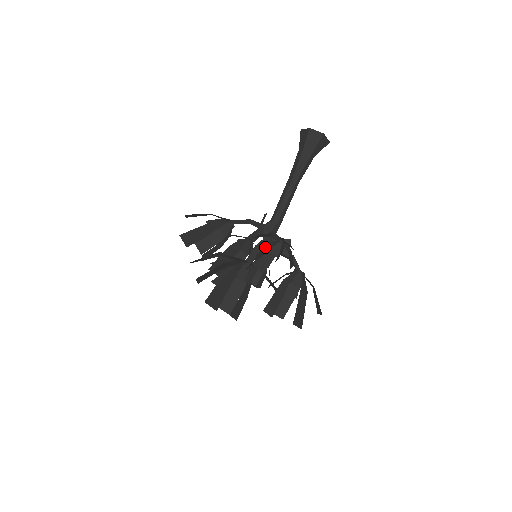
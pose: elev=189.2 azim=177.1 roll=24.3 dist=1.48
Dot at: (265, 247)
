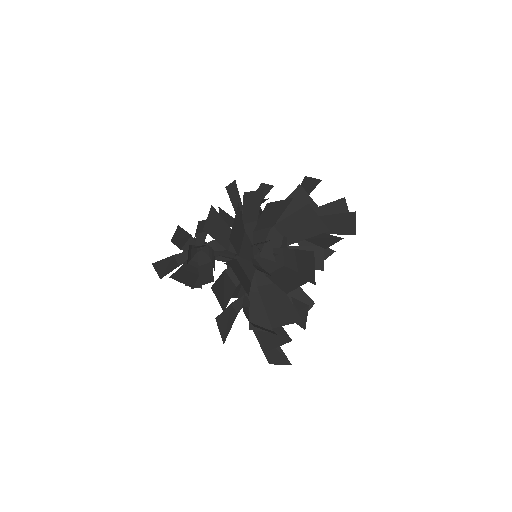
Dot at: occluded
